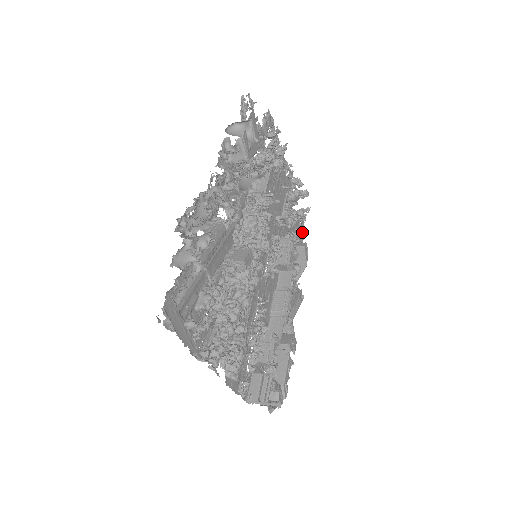
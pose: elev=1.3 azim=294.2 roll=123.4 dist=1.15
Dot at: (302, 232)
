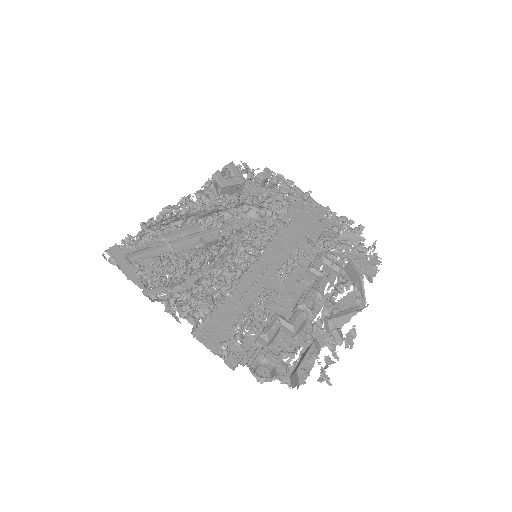
Dot at: (373, 264)
